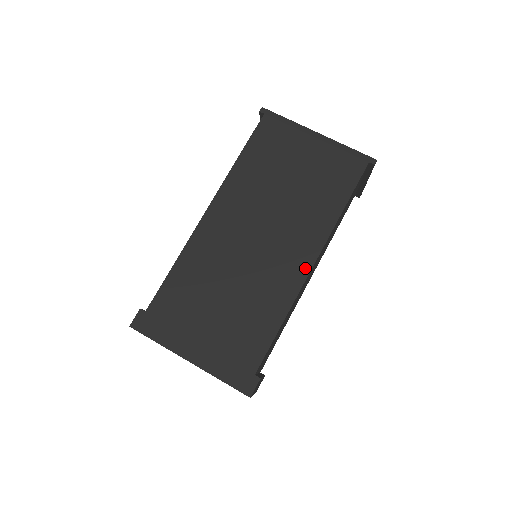
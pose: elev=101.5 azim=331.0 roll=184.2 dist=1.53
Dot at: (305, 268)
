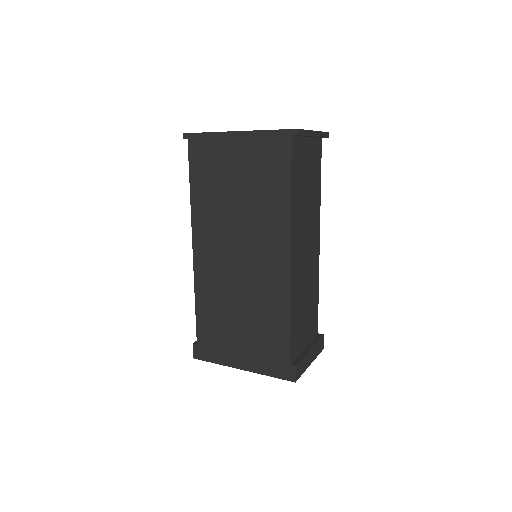
Dot at: (285, 264)
